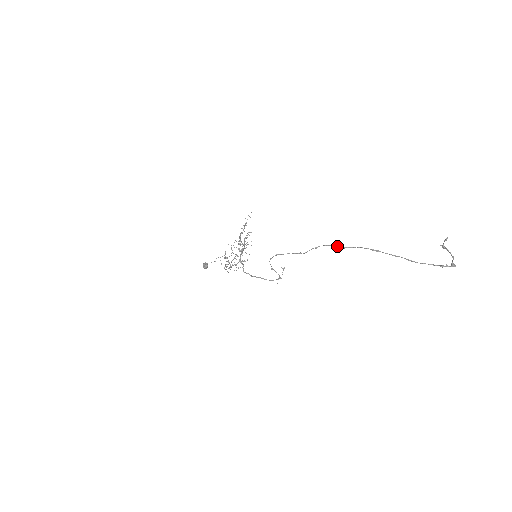
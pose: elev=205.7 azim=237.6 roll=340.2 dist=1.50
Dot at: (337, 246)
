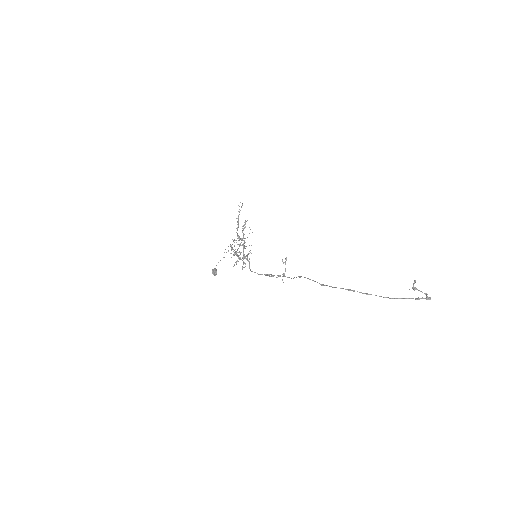
Dot at: occluded
